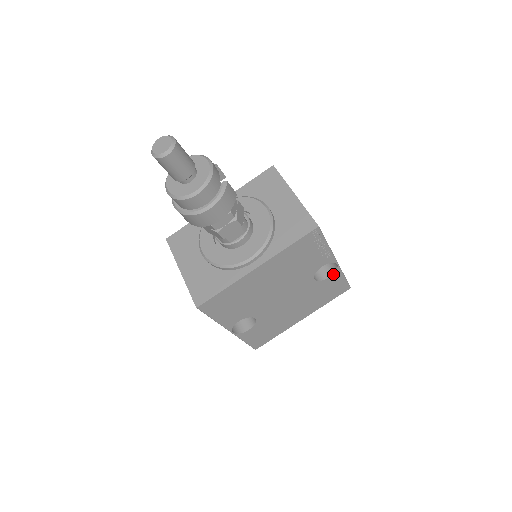
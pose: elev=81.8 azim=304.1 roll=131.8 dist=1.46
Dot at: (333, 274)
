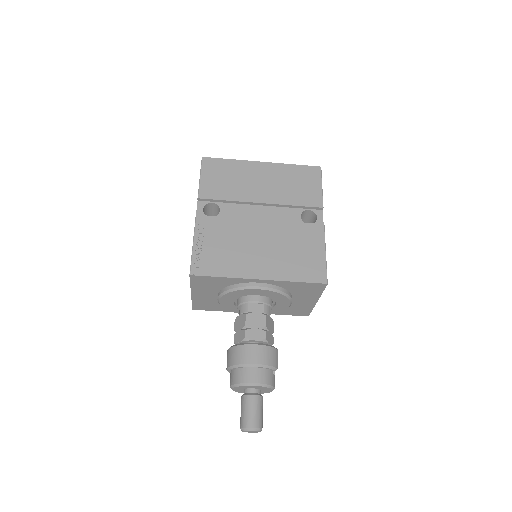
Dot at: occluded
